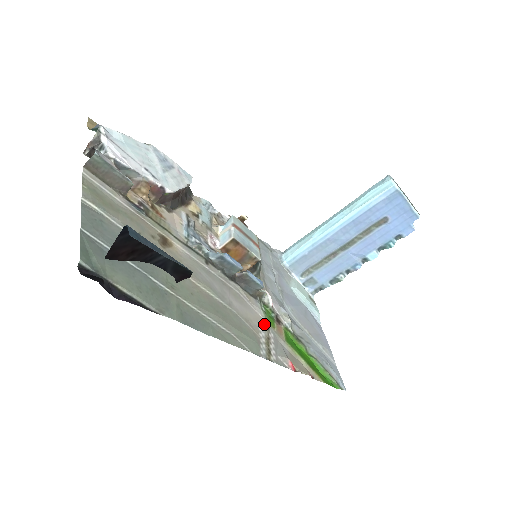
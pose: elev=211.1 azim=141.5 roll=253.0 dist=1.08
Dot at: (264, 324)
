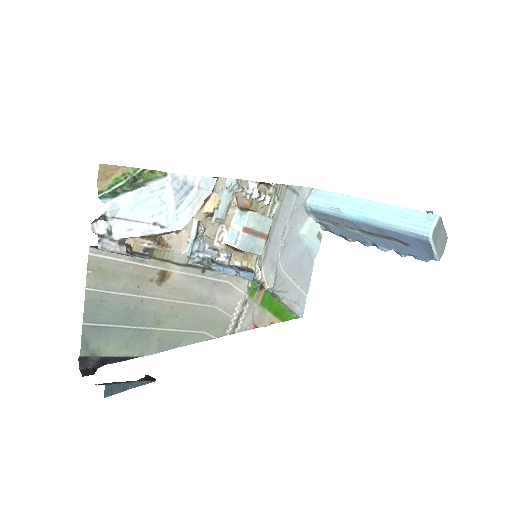
Dot at: (243, 300)
